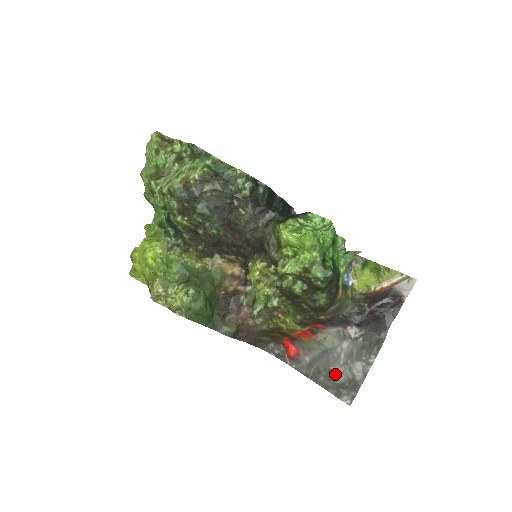
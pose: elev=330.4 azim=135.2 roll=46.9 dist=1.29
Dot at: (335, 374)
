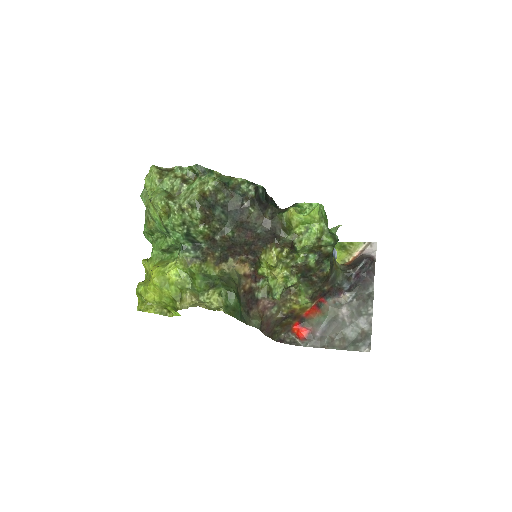
Dot at: (346, 335)
